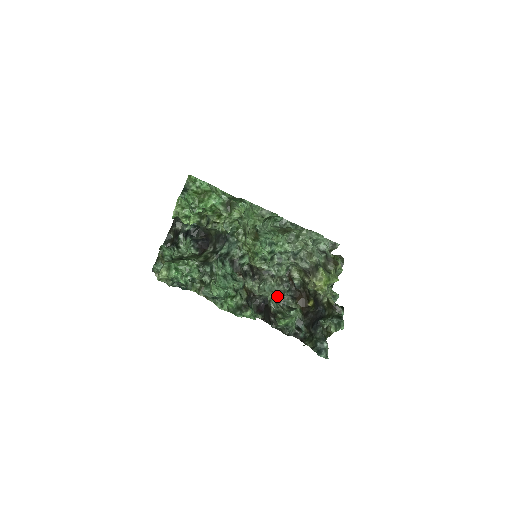
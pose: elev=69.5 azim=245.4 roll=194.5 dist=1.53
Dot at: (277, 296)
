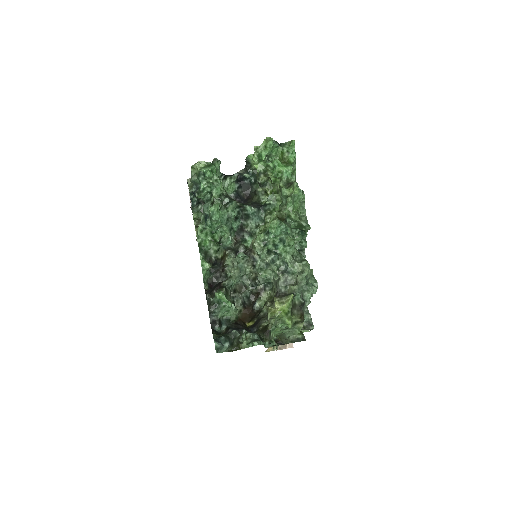
Dot at: (236, 288)
